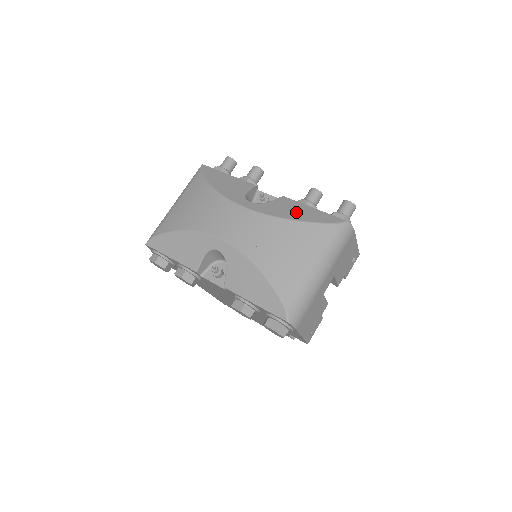
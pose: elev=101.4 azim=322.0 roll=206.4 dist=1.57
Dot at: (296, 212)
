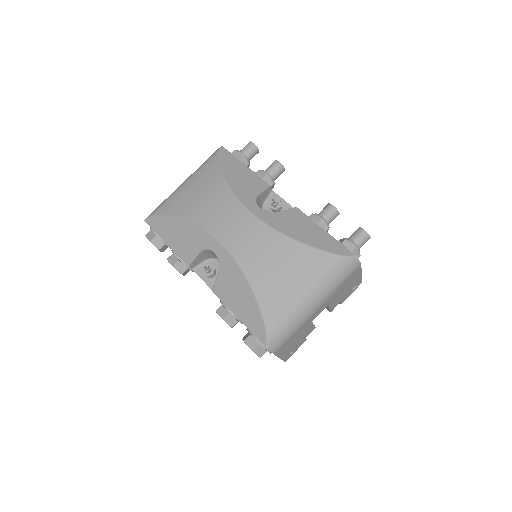
Dot at: (305, 232)
